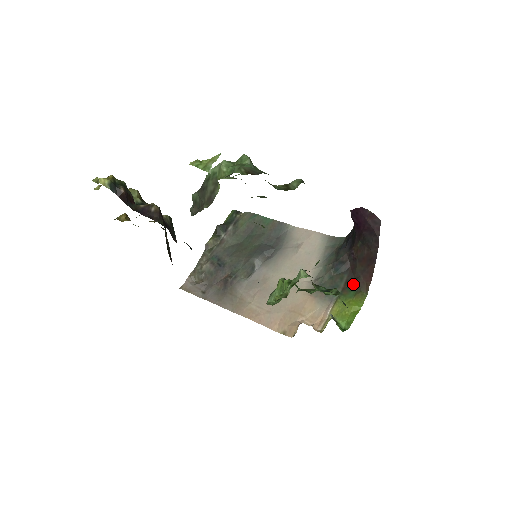
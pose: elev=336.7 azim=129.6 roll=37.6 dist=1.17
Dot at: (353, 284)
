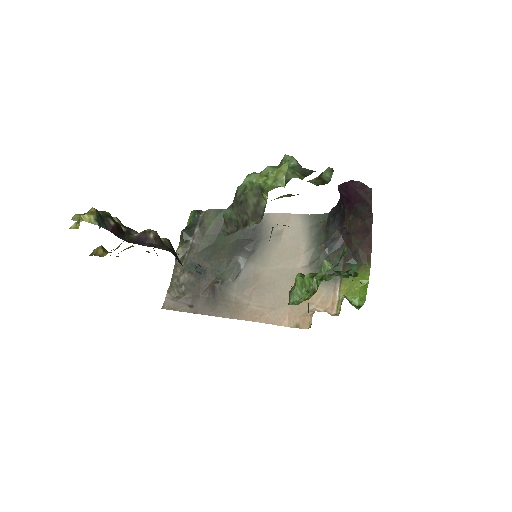
Dot at: (353, 259)
